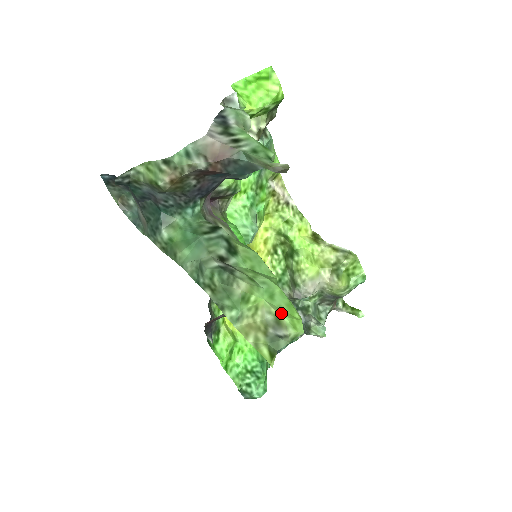
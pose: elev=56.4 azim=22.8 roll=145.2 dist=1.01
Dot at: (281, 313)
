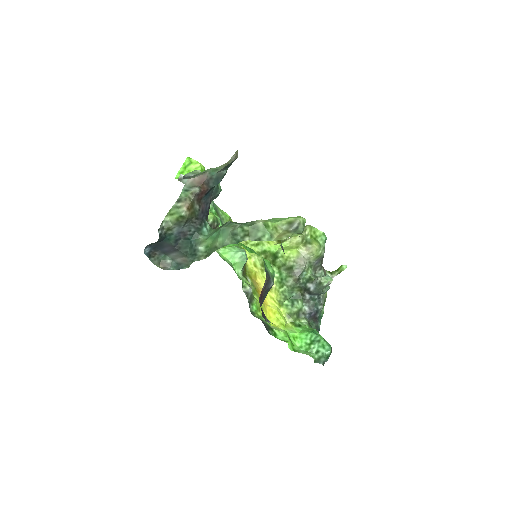
Dot at: (288, 219)
